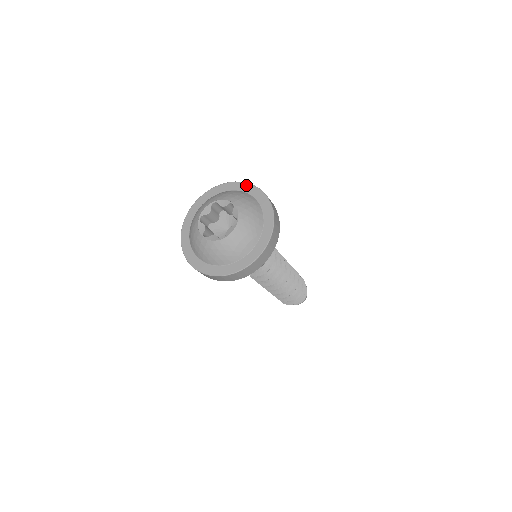
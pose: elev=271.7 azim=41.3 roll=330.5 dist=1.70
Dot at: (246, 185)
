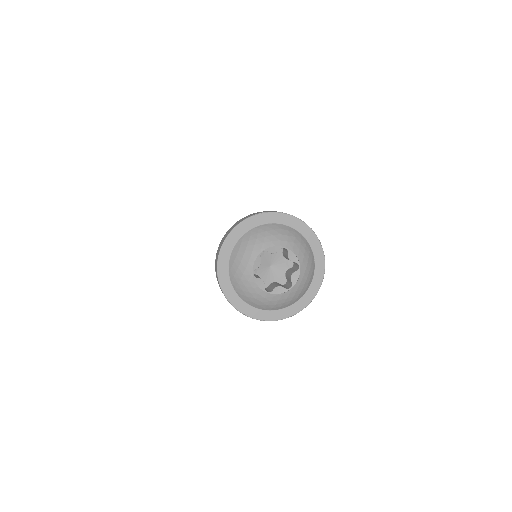
Dot at: (276, 215)
